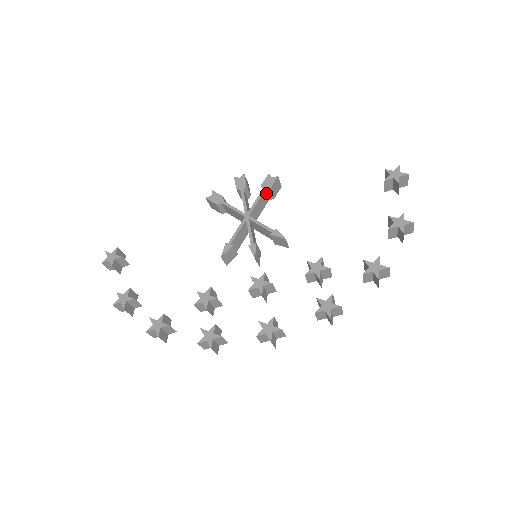
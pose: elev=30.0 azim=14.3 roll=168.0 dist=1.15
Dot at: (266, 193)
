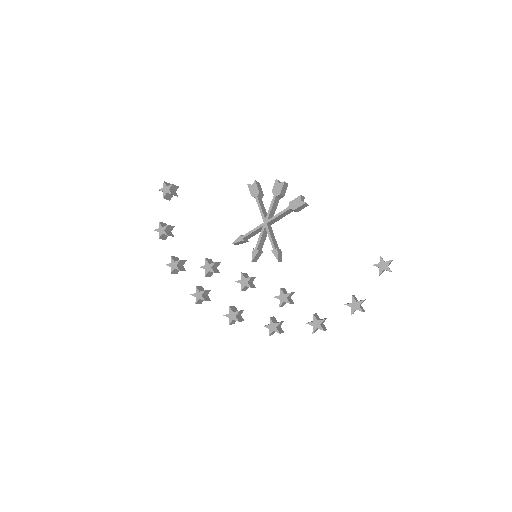
Dot at: (291, 209)
